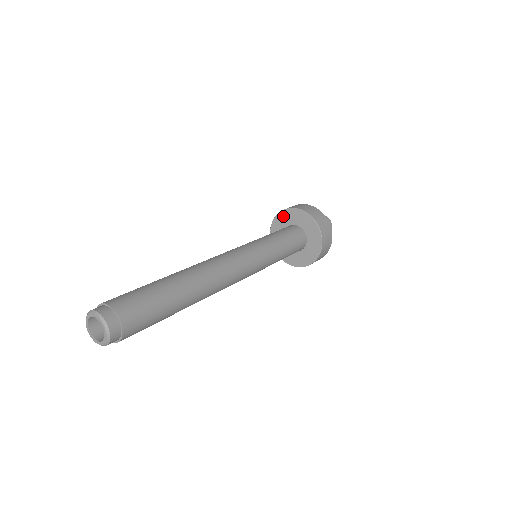
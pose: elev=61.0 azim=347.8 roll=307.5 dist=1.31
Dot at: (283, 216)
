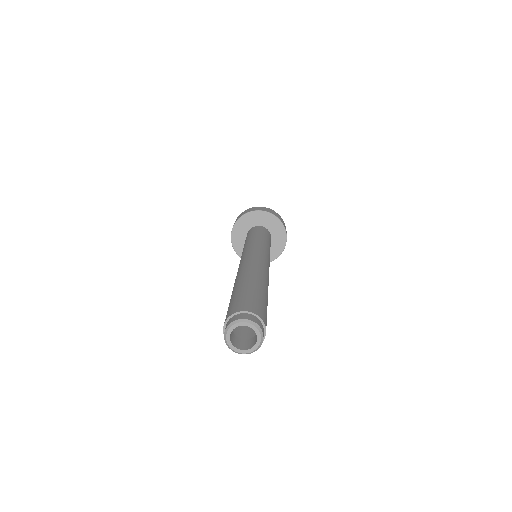
Dot at: (237, 229)
